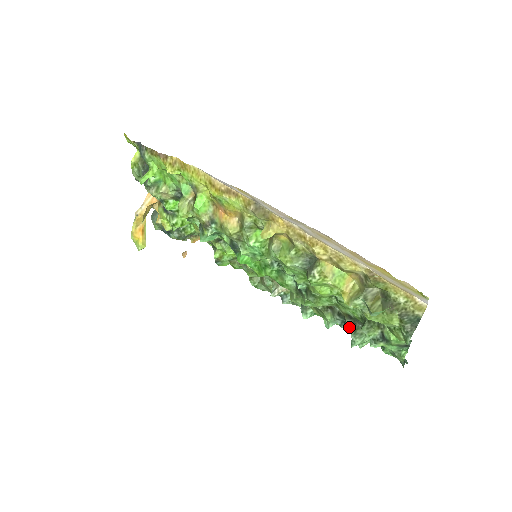
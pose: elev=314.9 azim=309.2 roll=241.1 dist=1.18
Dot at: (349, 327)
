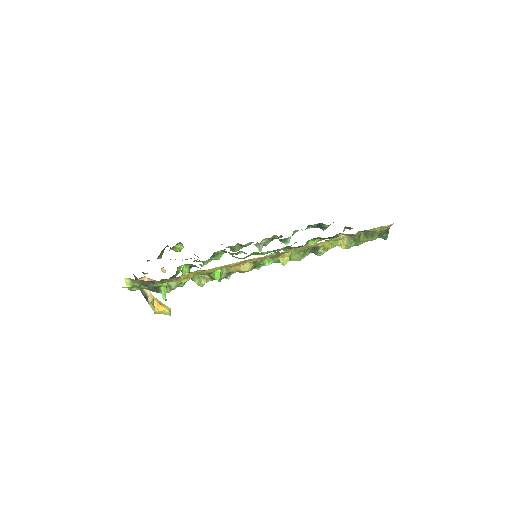
Dot at: occluded
